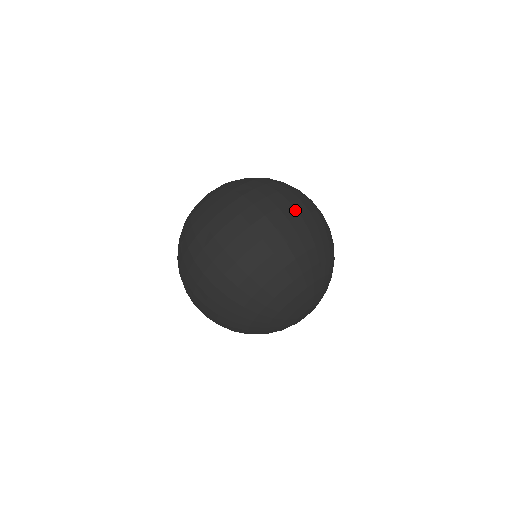
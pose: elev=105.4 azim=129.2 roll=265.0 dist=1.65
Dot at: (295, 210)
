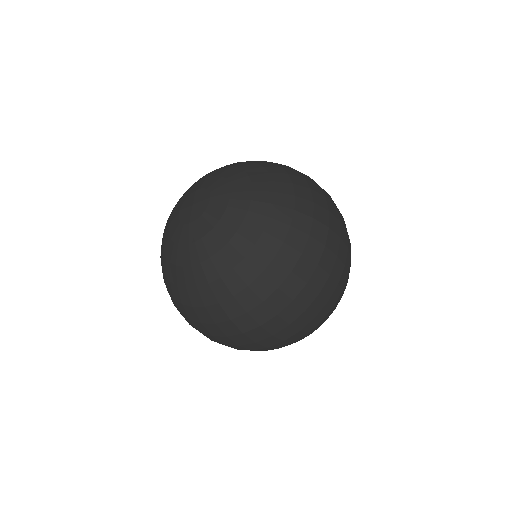
Dot at: occluded
